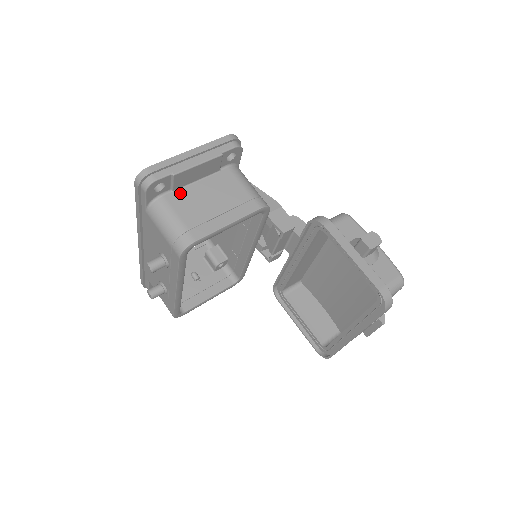
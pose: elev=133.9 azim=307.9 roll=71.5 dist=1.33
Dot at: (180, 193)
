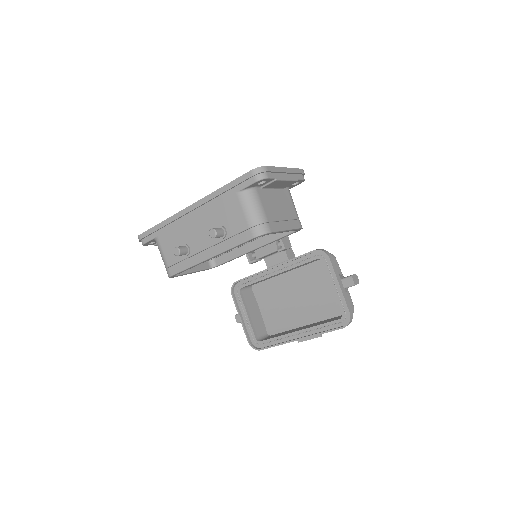
Dot at: (265, 192)
